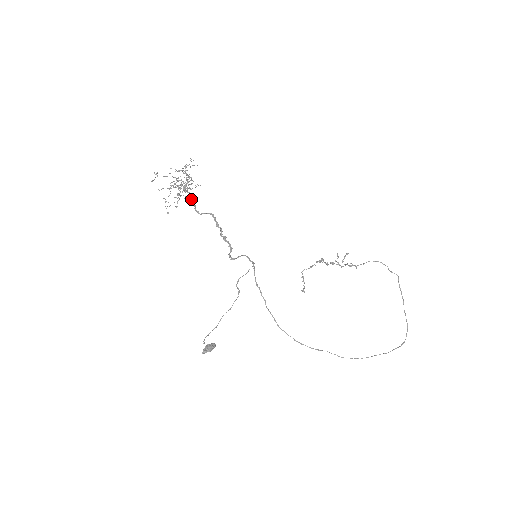
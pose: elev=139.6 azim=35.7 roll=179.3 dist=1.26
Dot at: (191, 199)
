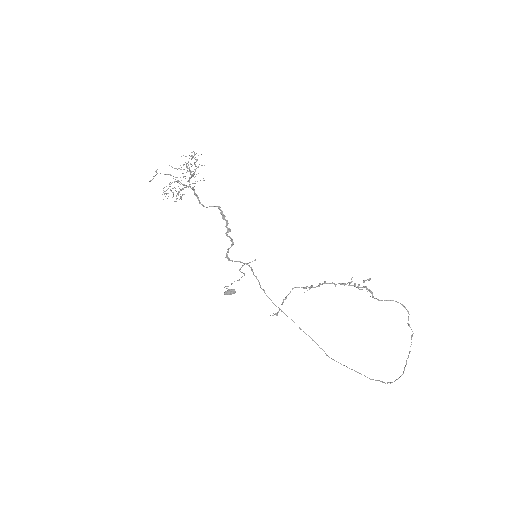
Dot at: (195, 193)
